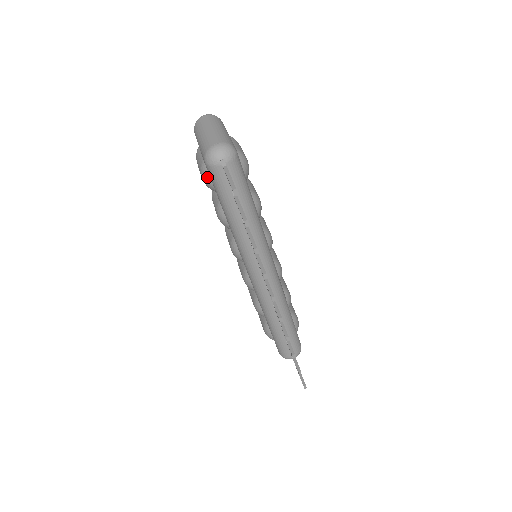
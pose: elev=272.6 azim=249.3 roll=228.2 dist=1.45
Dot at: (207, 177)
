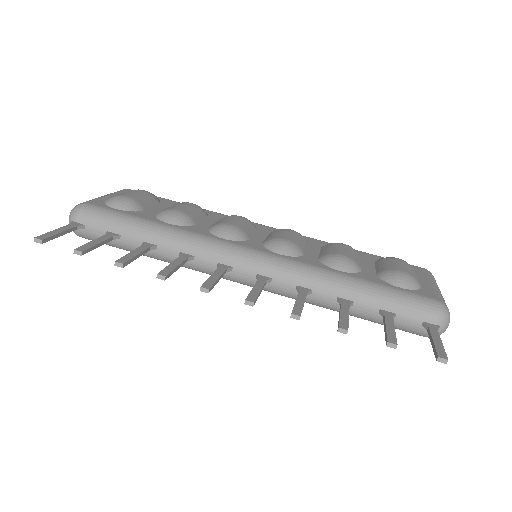
Dot at: occluded
